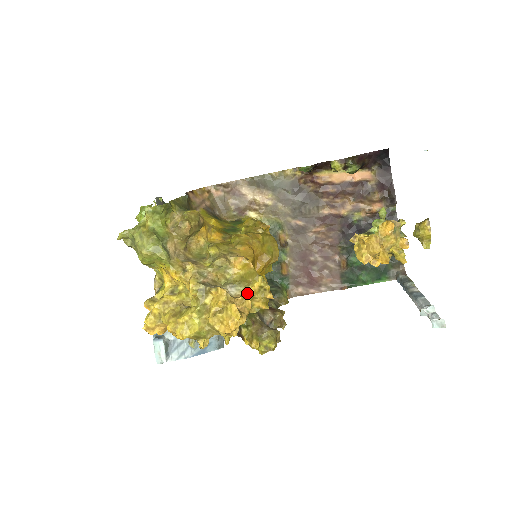
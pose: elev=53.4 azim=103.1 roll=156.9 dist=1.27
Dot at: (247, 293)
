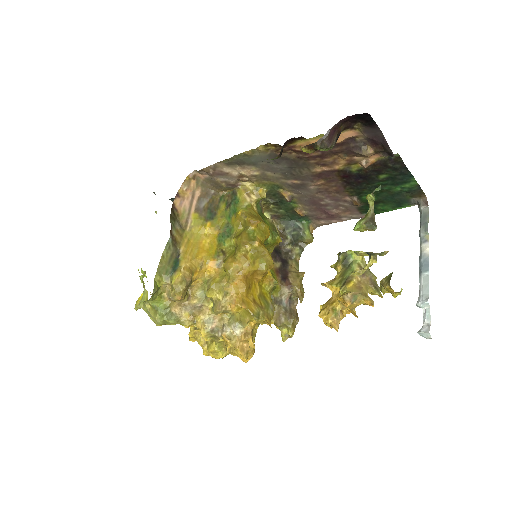
Dot at: (248, 330)
